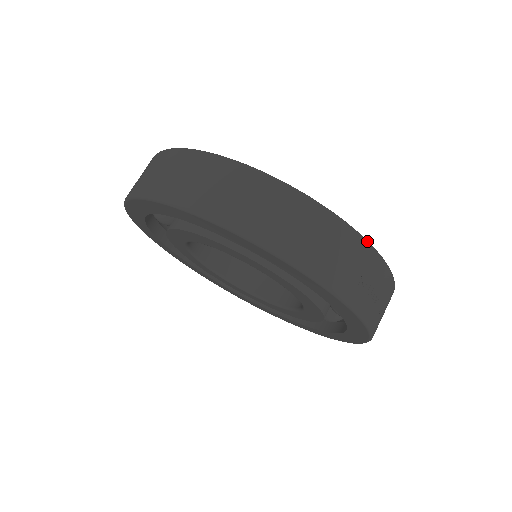
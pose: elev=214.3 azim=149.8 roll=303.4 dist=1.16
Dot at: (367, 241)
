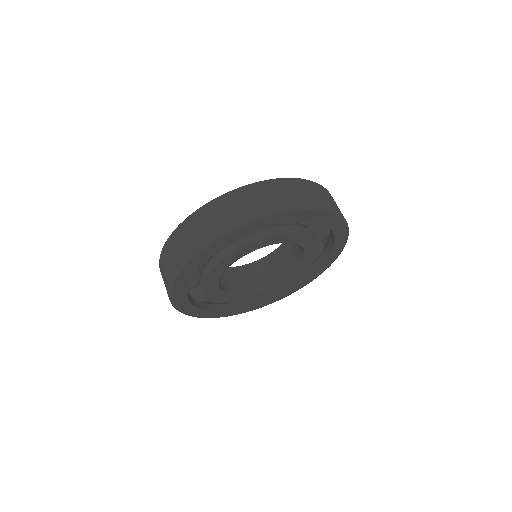
Dot at: (306, 180)
